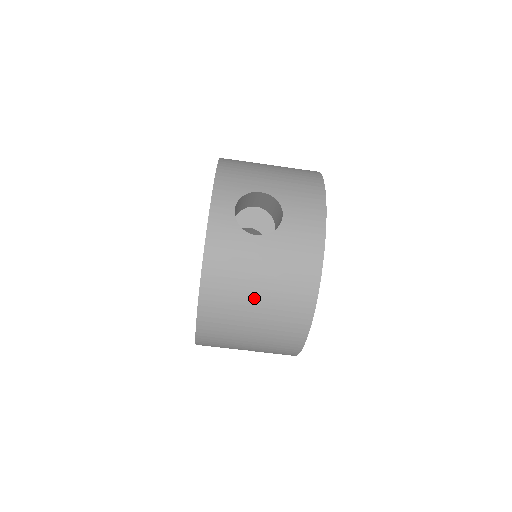
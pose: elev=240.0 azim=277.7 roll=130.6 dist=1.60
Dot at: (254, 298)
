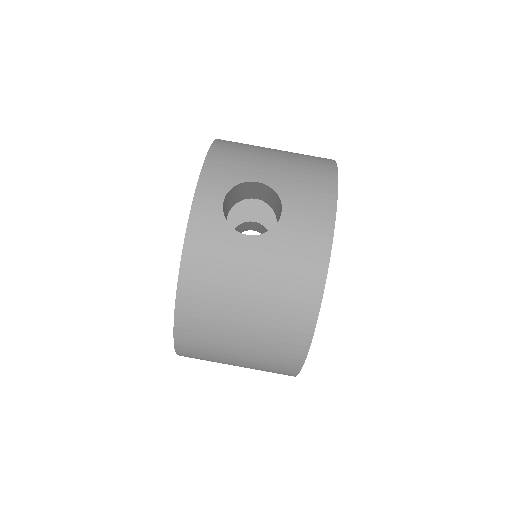
Dot at: (241, 310)
